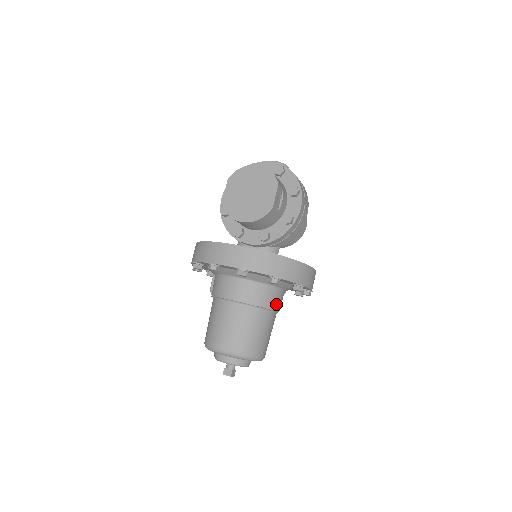
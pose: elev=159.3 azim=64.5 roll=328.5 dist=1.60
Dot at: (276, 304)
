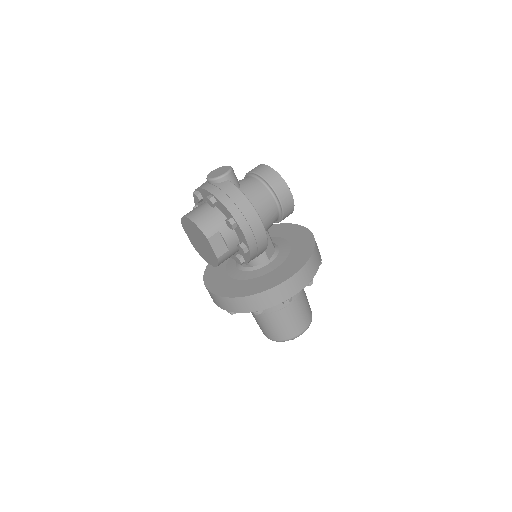
Dot at: occluded
